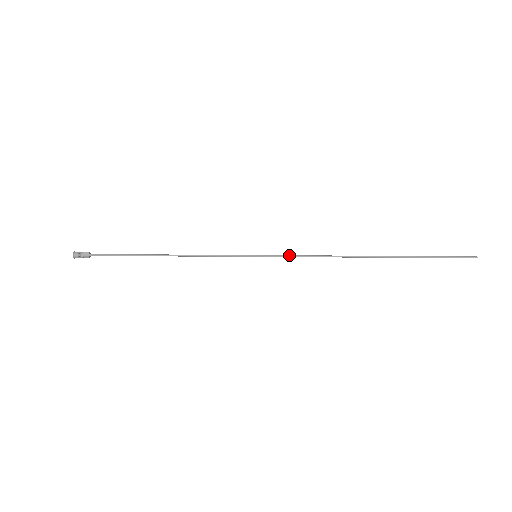
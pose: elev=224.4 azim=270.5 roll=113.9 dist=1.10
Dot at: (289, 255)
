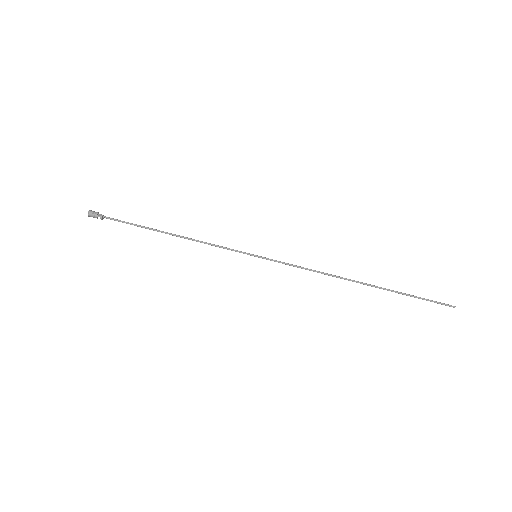
Dot at: (286, 263)
